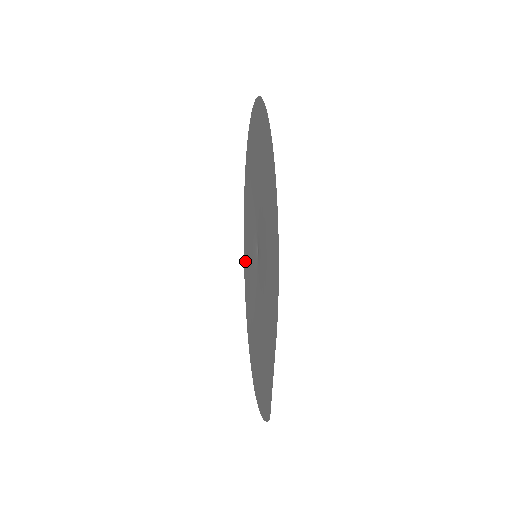
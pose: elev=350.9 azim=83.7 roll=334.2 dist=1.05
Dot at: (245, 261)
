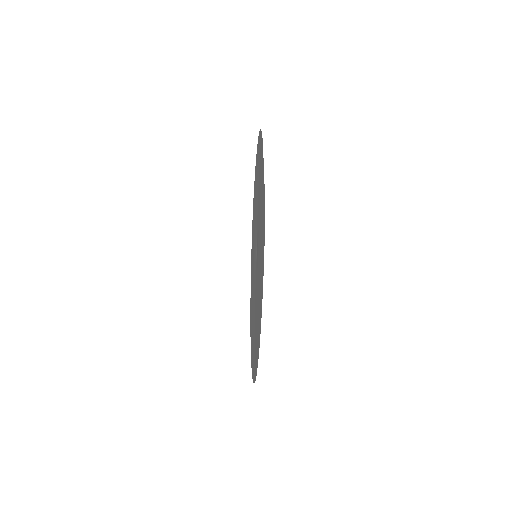
Dot at: occluded
